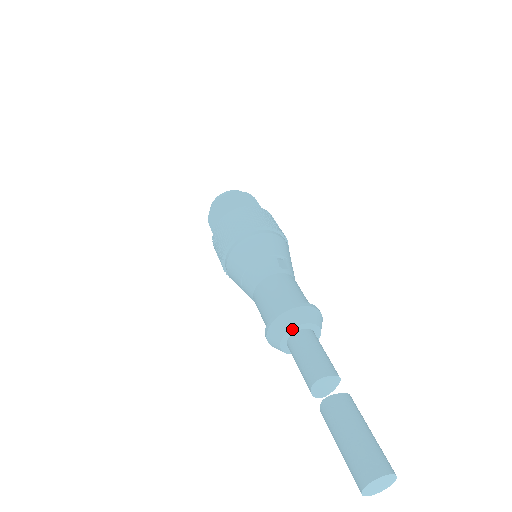
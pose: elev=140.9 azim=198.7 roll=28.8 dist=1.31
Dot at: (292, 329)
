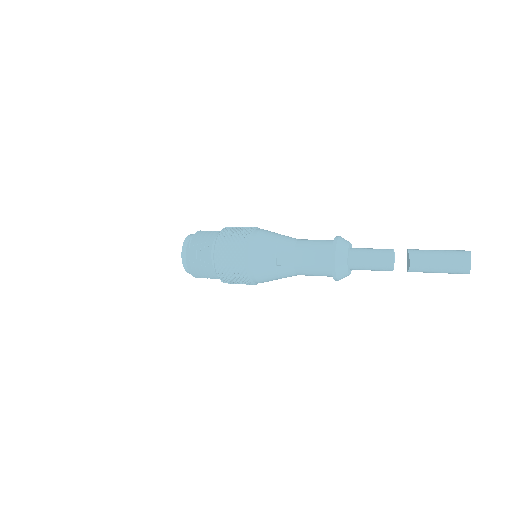
Dot at: (351, 244)
